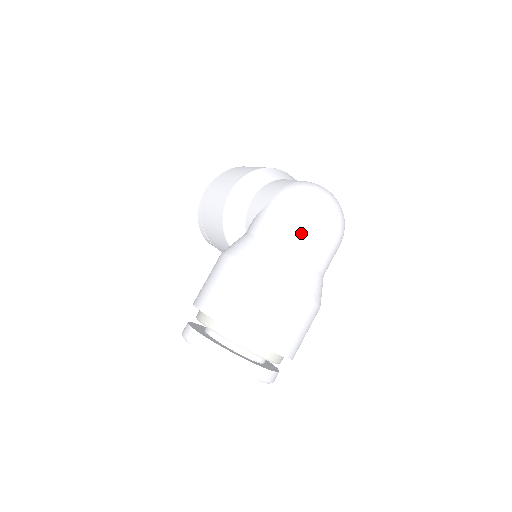
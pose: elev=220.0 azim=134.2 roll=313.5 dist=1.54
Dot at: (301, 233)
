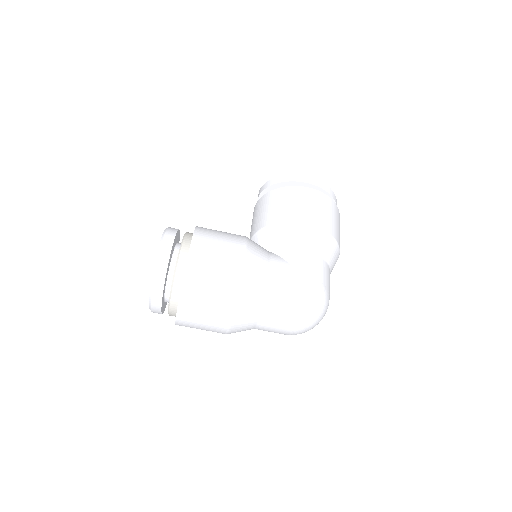
Dot at: (280, 314)
